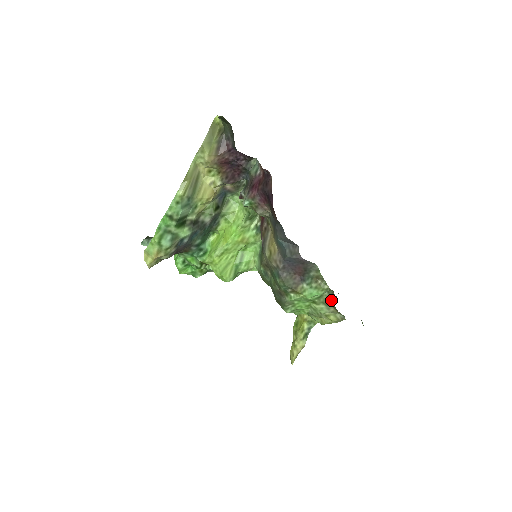
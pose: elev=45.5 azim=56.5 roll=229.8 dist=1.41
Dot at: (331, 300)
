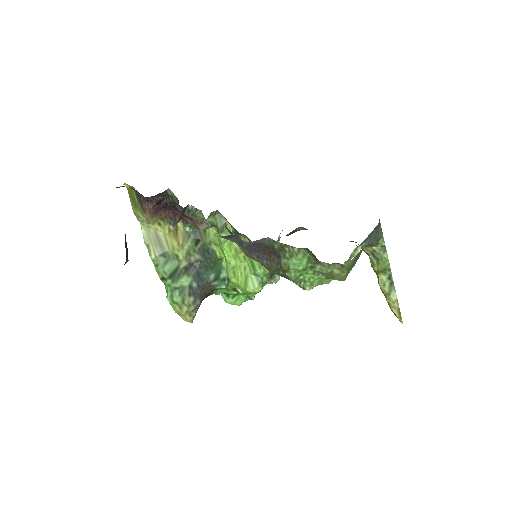
Dot at: (315, 257)
